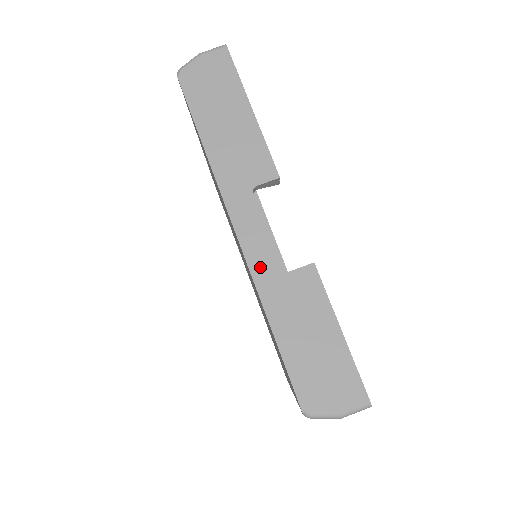
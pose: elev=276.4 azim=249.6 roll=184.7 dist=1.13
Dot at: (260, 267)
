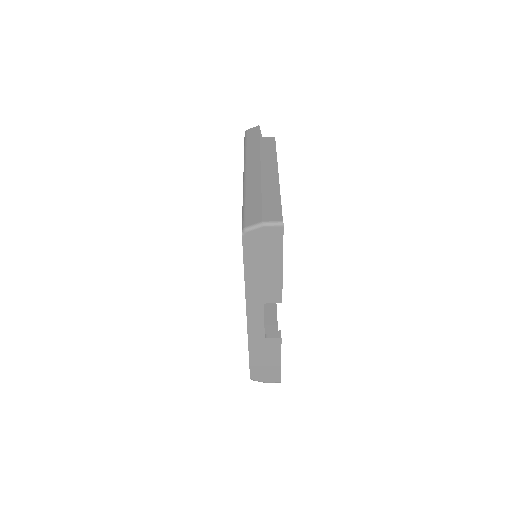
Dot at: (254, 334)
